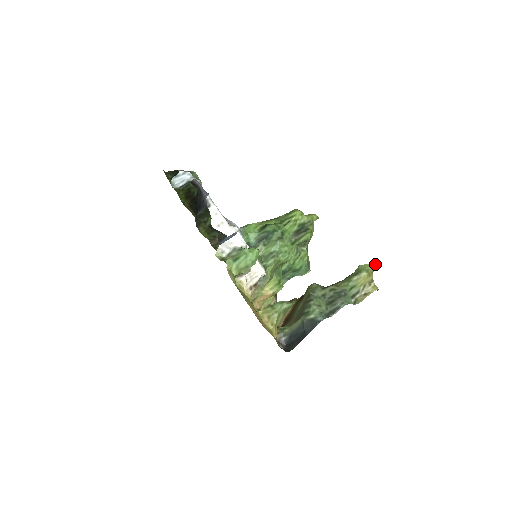
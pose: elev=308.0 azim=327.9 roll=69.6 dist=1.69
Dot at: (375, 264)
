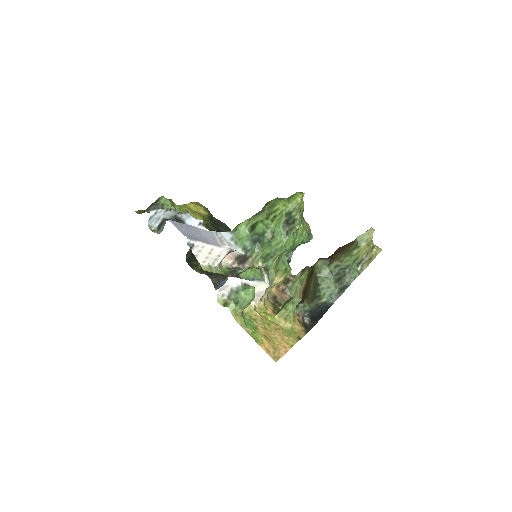
Dot at: (373, 230)
